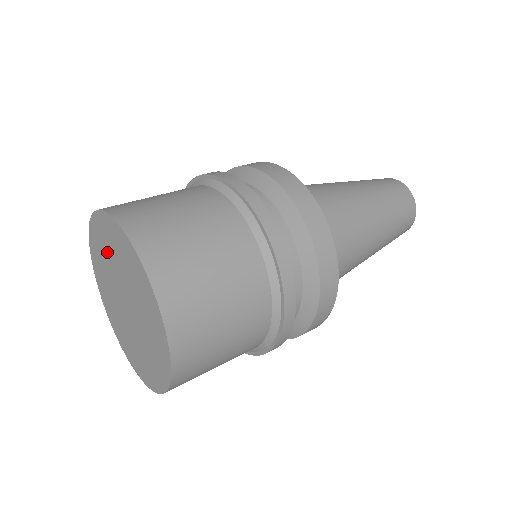
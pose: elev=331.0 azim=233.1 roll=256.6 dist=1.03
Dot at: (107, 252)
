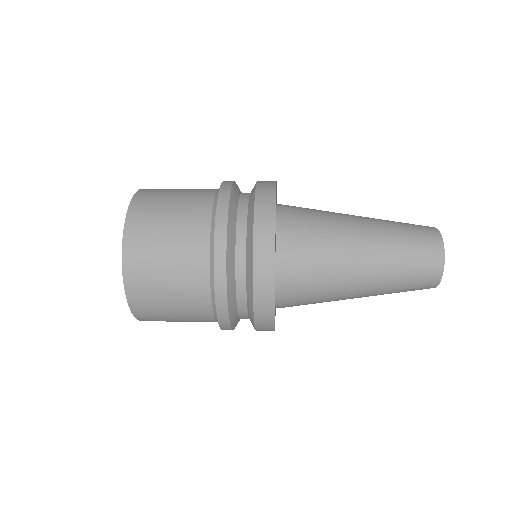
Dot at: occluded
